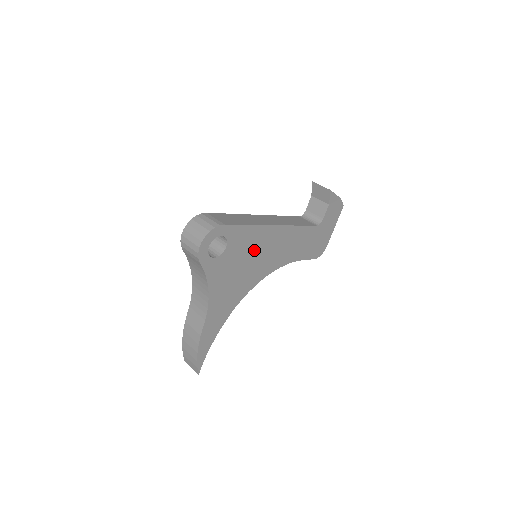
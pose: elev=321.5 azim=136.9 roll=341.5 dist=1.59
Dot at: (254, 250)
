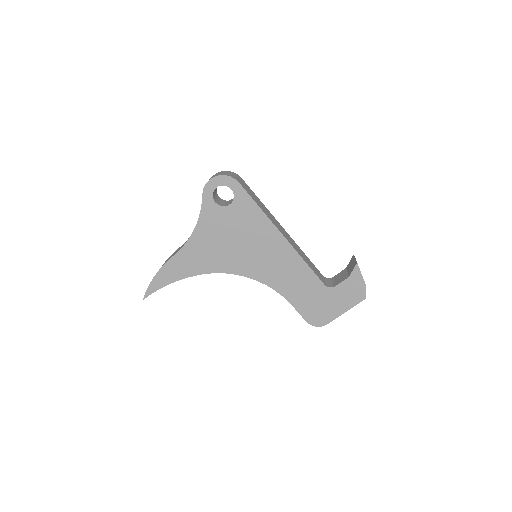
Dot at: (252, 236)
